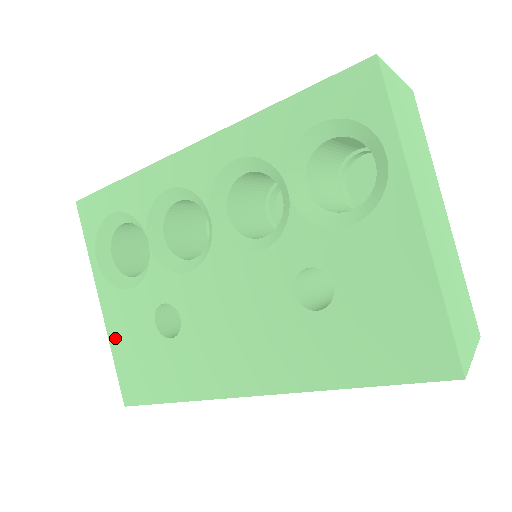
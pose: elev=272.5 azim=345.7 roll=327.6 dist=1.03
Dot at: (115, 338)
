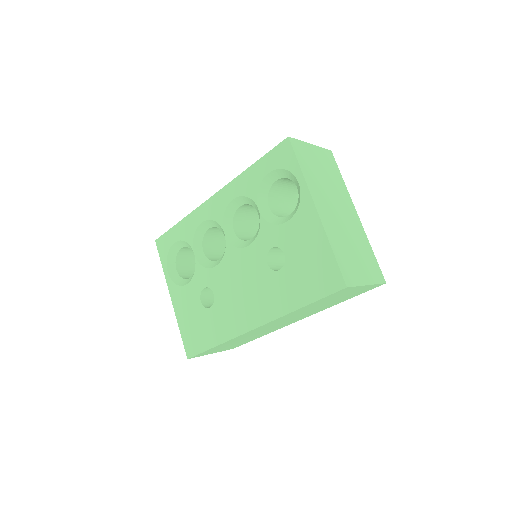
Dot at: (180, 317)
